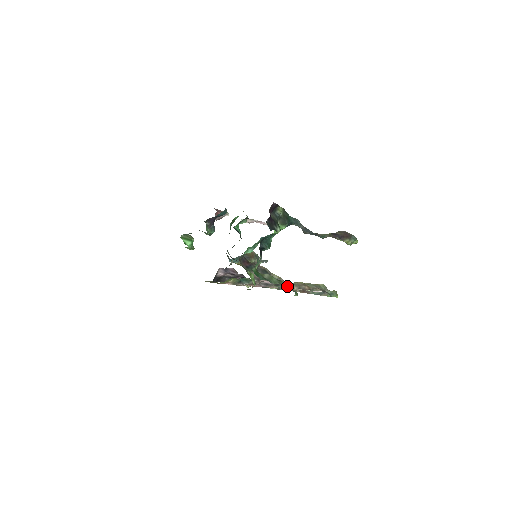
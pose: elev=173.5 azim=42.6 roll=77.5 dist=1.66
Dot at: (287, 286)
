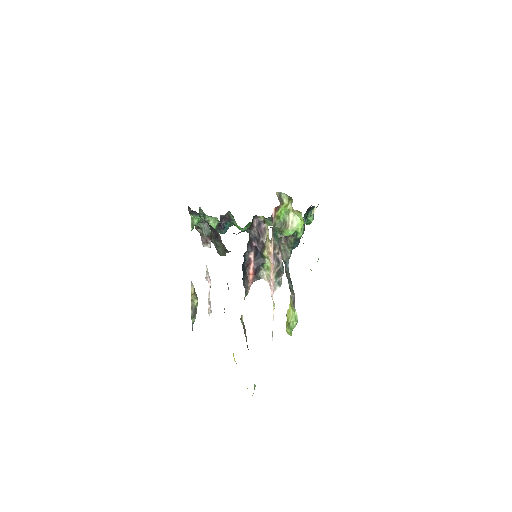
Dot at: (281, 284)
